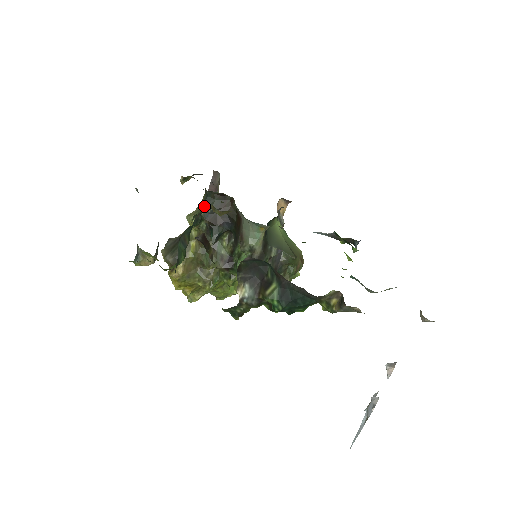
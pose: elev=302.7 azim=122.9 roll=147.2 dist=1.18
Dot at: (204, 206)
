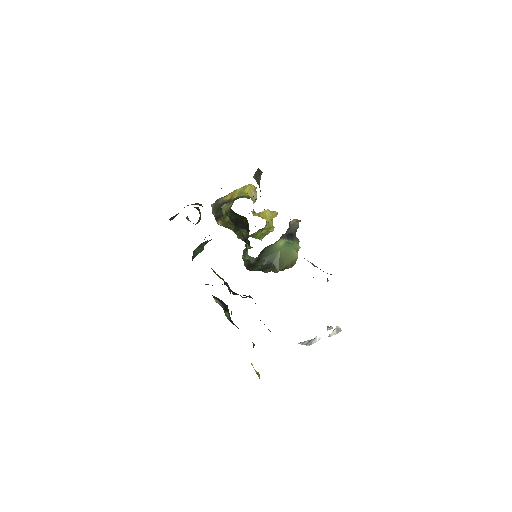
Dot at: (230, 213)
